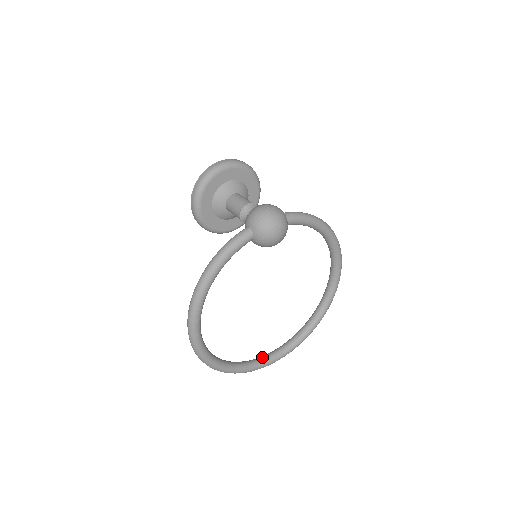
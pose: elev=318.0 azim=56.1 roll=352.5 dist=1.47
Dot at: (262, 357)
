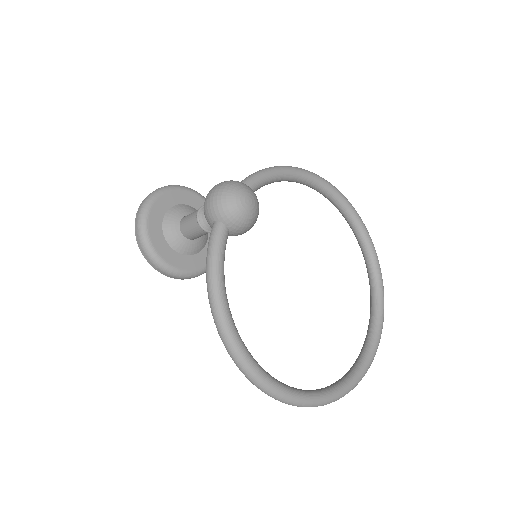
Dot at: (360, 354)
